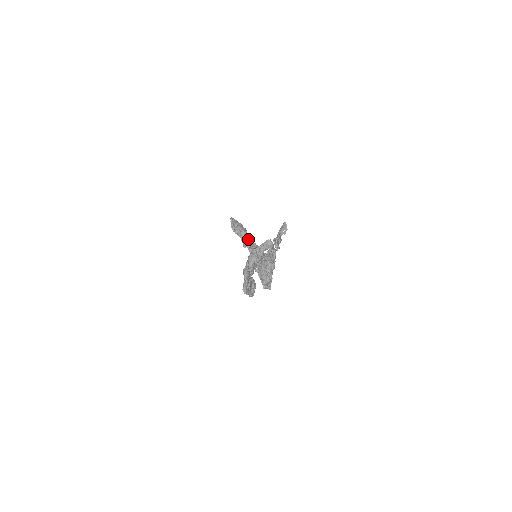
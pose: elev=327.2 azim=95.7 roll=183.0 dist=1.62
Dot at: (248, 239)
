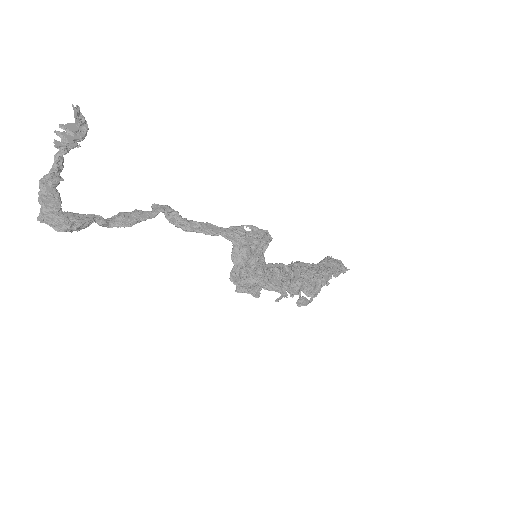
Dot at: occluded
